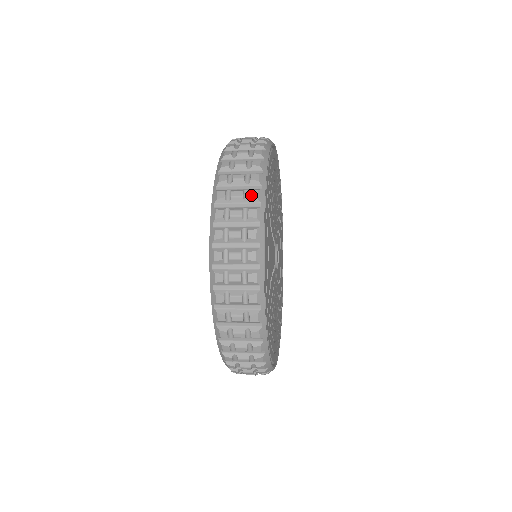
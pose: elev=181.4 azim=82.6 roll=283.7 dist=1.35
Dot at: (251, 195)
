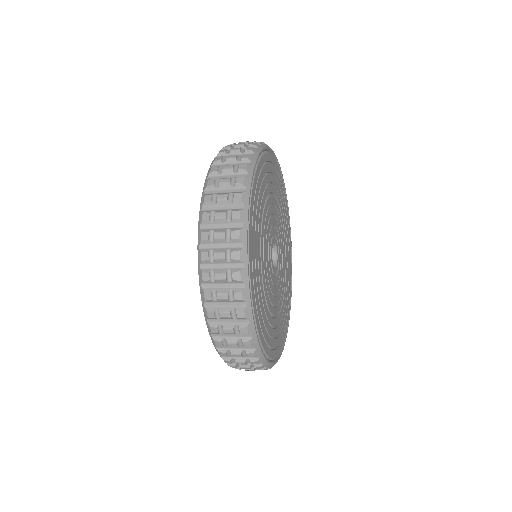
Dot at: (247, 149)
